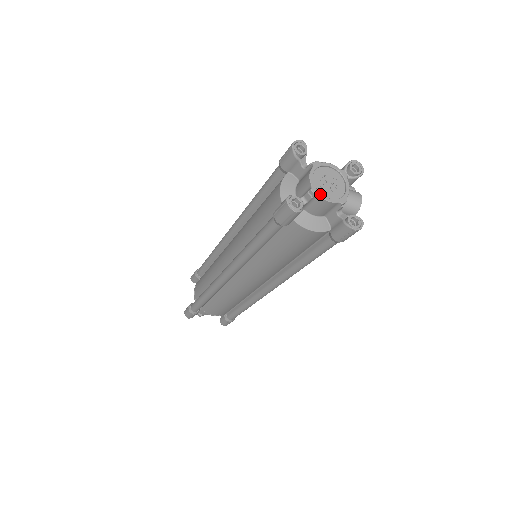
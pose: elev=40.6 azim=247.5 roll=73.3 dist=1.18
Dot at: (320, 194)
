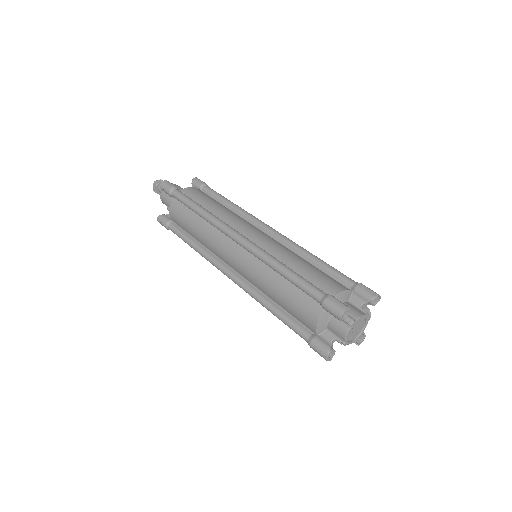
Dot at: (348, 343)
